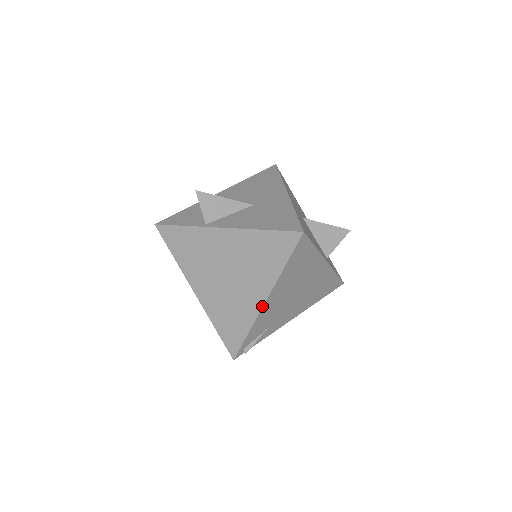
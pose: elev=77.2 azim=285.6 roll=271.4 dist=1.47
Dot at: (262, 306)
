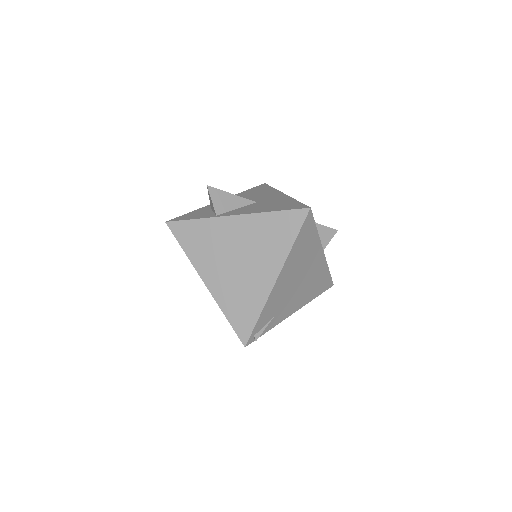
Dot at: (273, 285)
